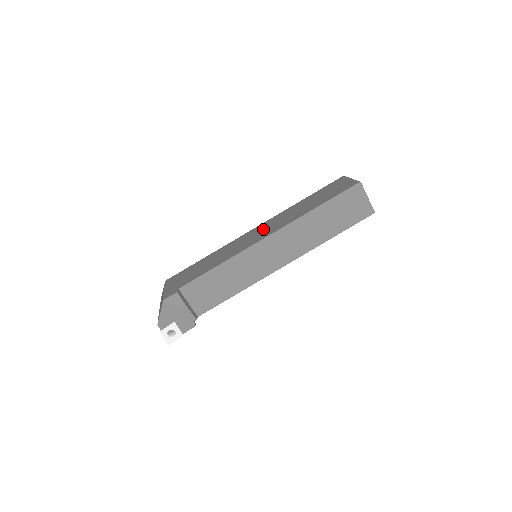
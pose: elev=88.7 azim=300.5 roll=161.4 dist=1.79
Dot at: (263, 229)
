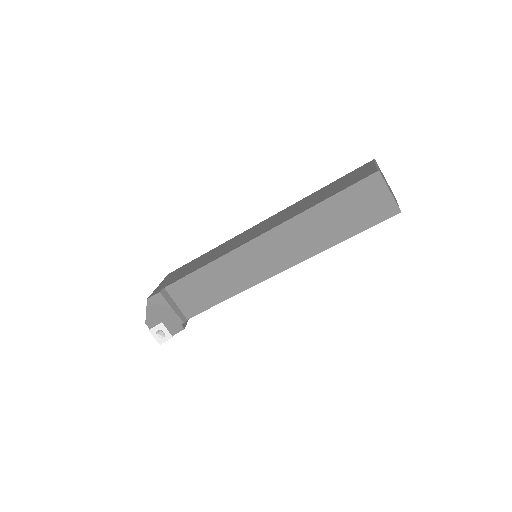
Dot at: (264, 225)
